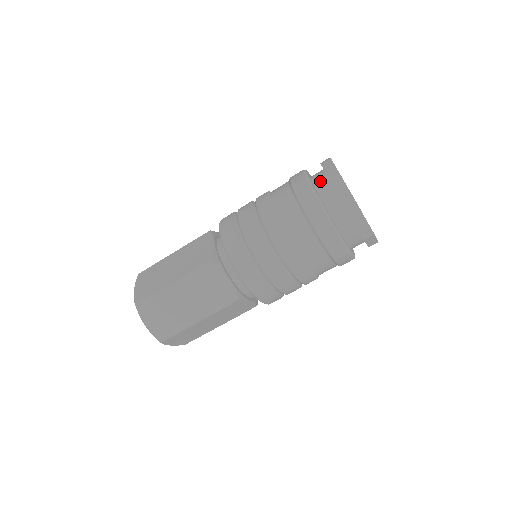
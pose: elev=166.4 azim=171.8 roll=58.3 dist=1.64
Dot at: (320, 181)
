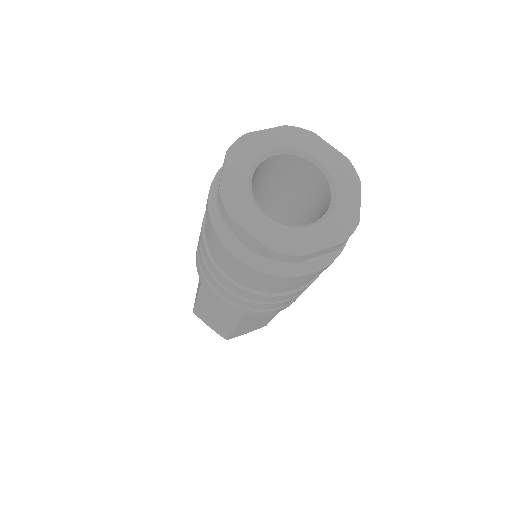
Dot at: occluded
